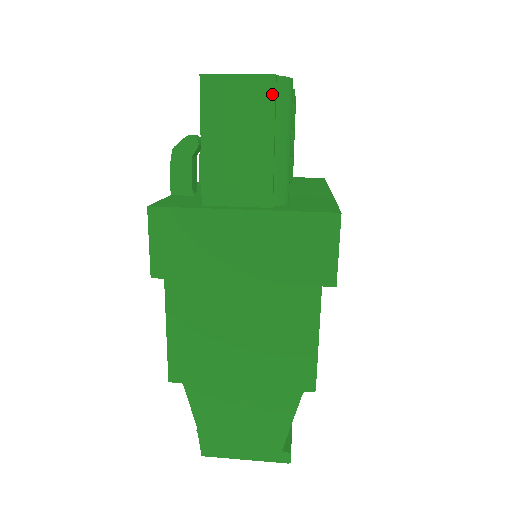
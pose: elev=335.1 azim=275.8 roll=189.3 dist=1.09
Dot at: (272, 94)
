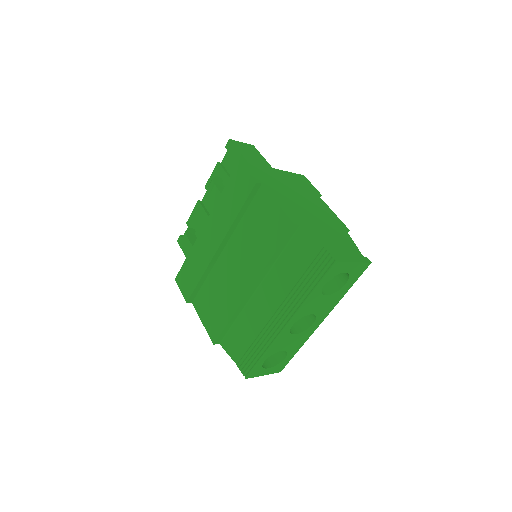
Dot at: (256, 149)
